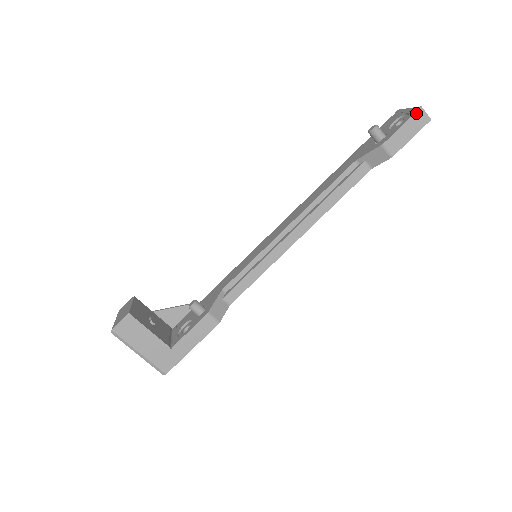
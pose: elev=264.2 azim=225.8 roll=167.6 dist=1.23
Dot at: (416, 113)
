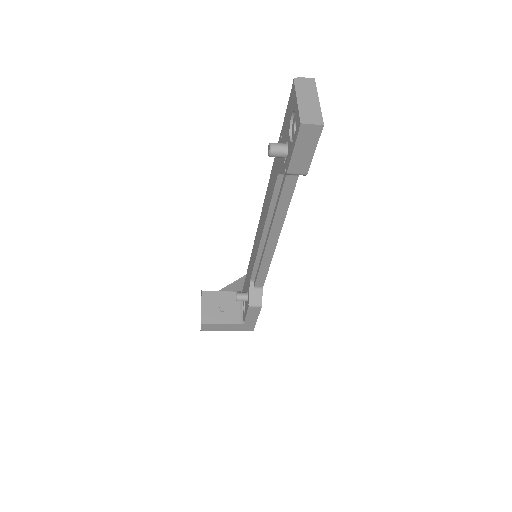
Dot at: (299, 132)
